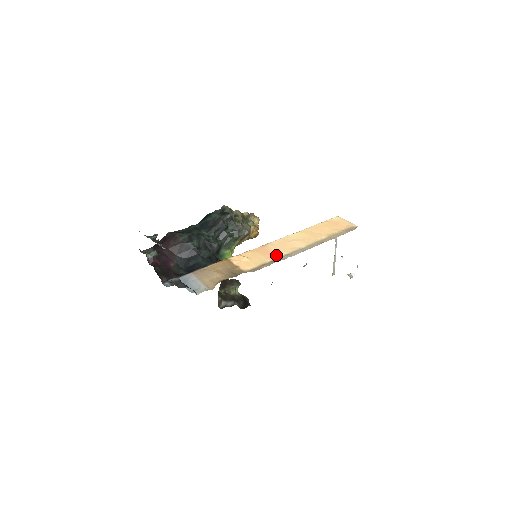
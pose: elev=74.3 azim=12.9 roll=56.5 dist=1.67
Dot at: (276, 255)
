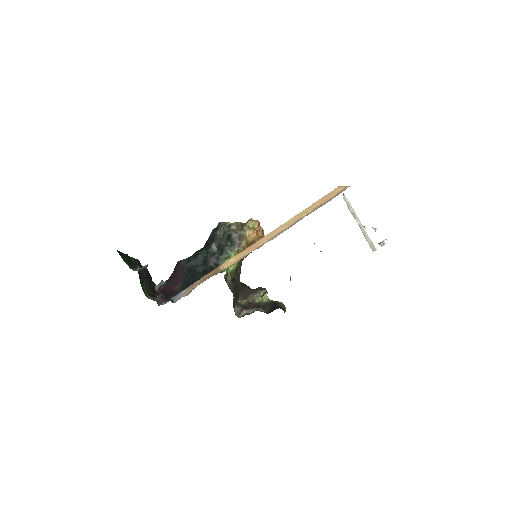
Dot at: (258, 246)
